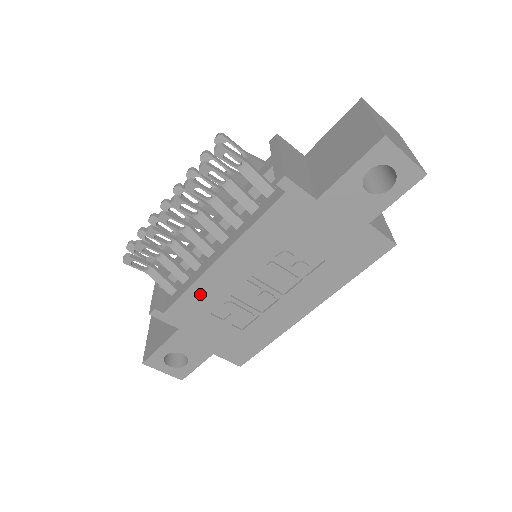
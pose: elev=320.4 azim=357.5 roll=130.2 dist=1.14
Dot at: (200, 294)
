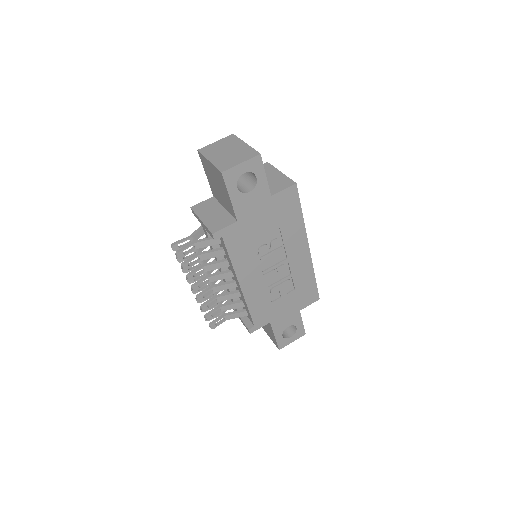
Dot at: (255, 303)
